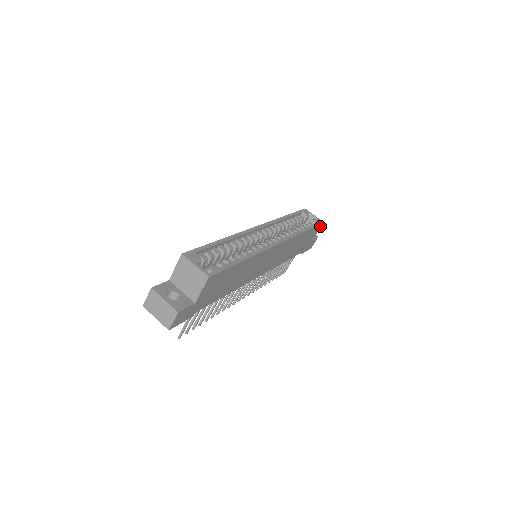
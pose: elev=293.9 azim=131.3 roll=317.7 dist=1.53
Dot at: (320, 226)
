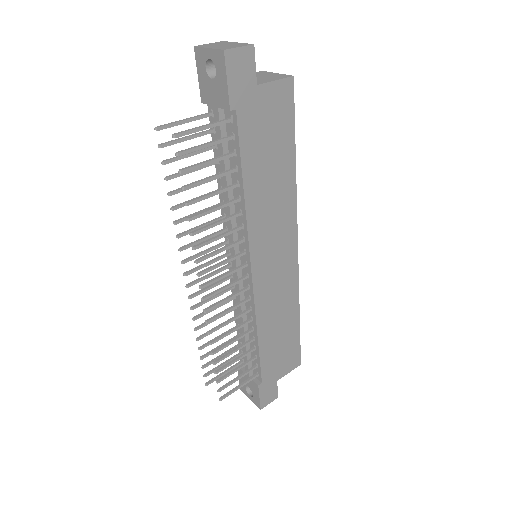
Dot at: (296, 364)
